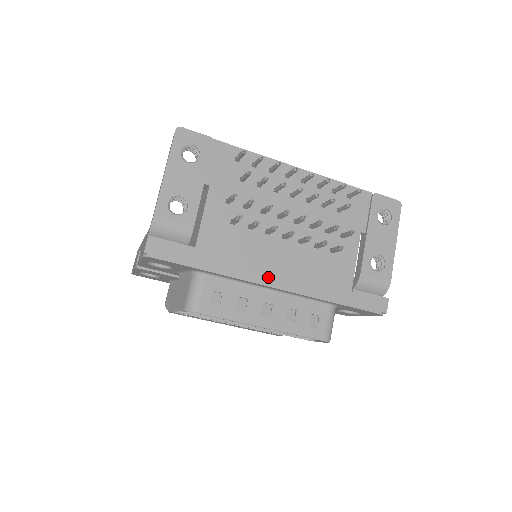
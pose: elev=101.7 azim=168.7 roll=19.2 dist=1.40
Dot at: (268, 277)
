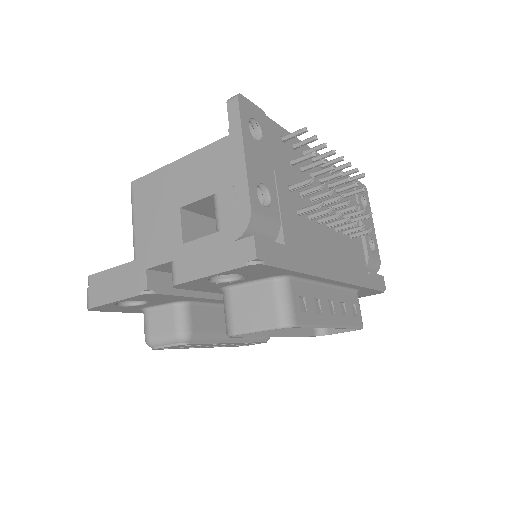
Dot at: (333, 271)
